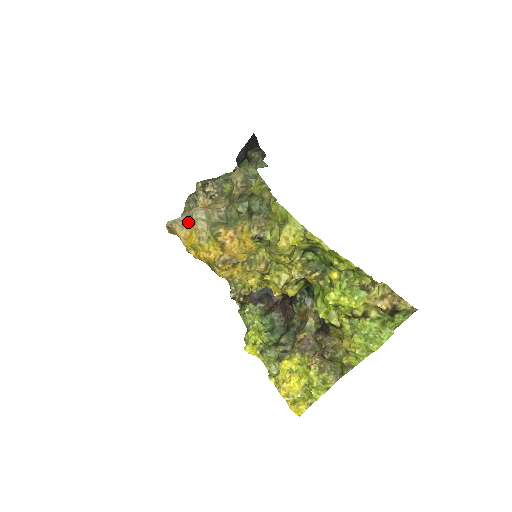
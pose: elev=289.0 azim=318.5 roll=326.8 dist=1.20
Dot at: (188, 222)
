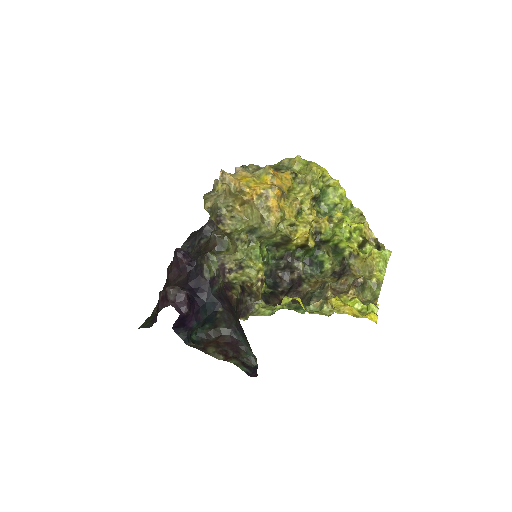
Dot at: (236, 174)
